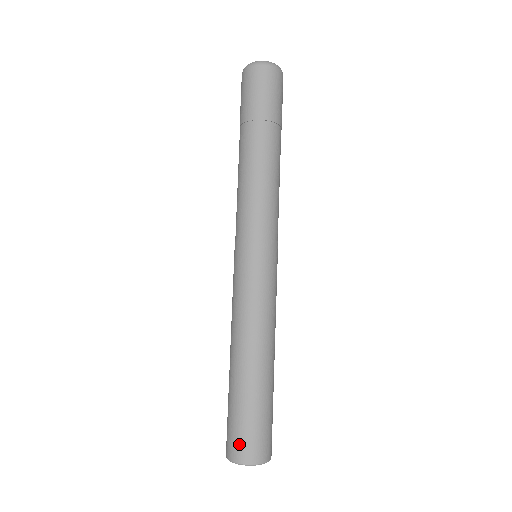
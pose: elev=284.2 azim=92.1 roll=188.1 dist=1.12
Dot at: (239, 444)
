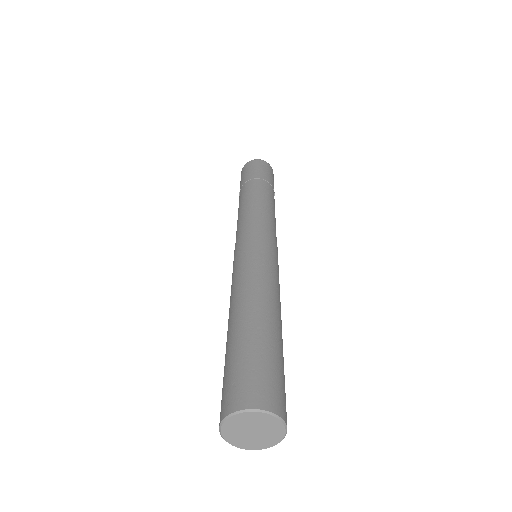
Dot at: (240, 387)
